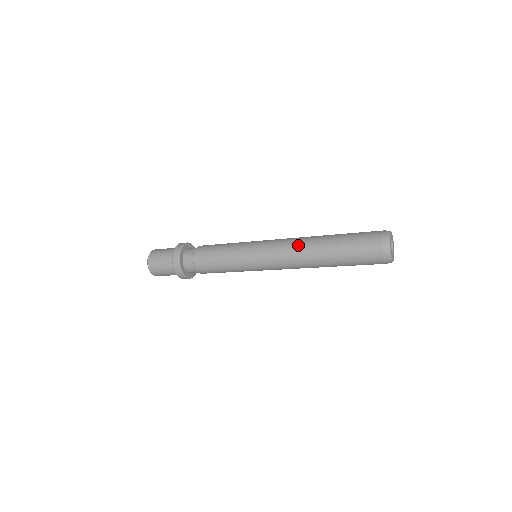
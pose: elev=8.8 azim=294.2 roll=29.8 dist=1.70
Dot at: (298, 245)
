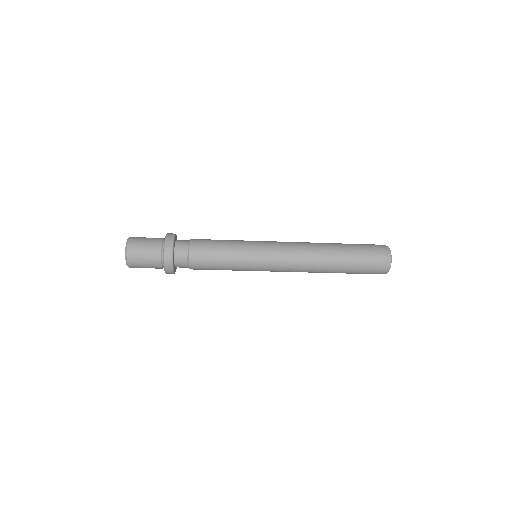
Dot at: (307, 242)
